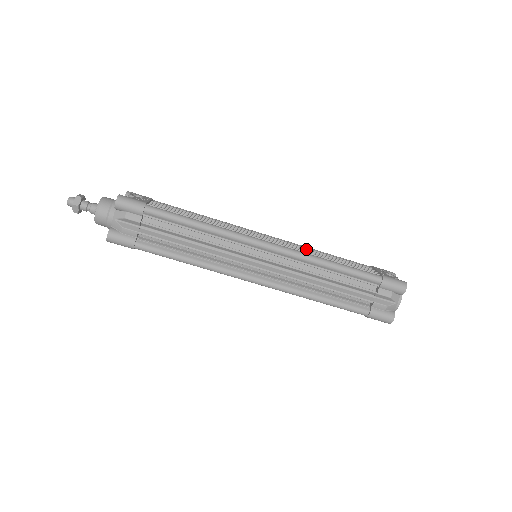
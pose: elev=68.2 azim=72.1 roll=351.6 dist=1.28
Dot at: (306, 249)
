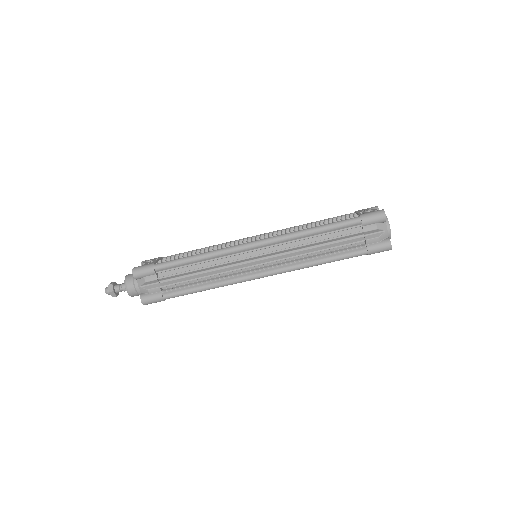
Dot at: (291, 229)
